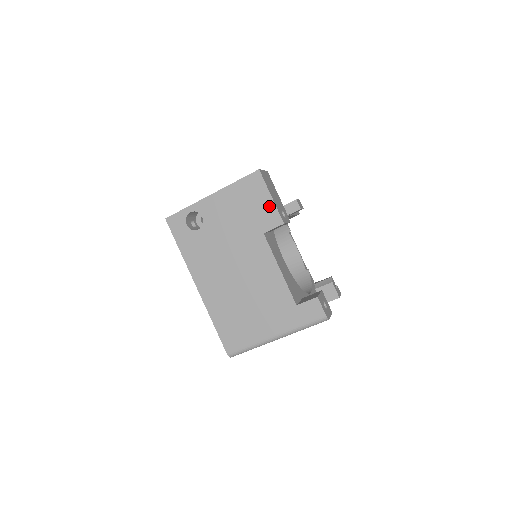
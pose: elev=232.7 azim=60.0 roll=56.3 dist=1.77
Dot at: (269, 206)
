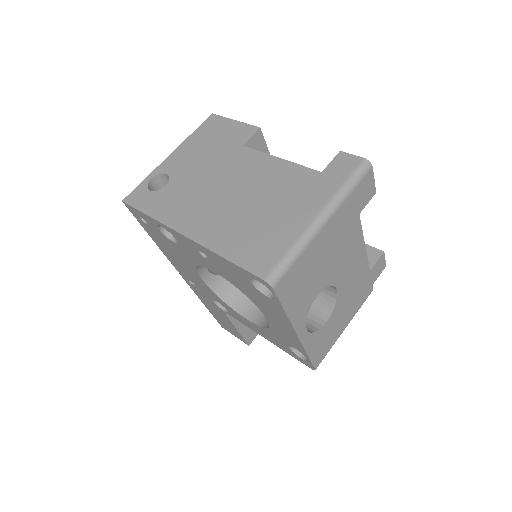
Dot at: (237, 127)
